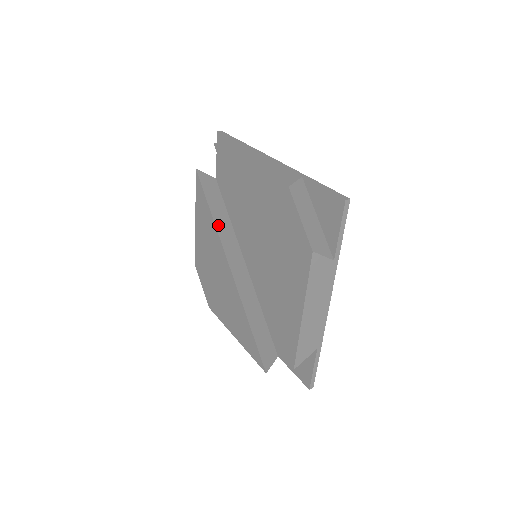
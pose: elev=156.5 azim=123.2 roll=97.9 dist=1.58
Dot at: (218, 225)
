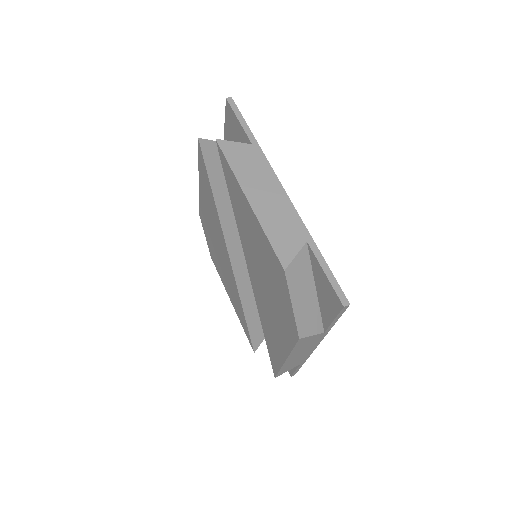
Dot at: (220, 207)
